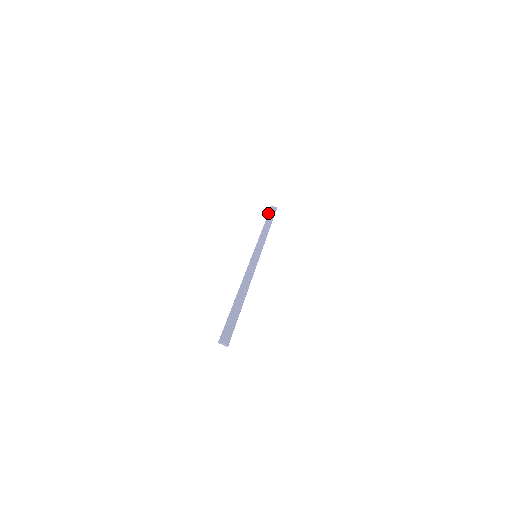
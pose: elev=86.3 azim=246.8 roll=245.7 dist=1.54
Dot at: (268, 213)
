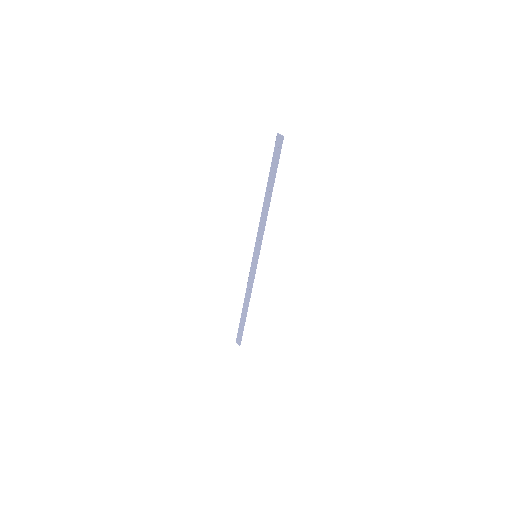
Dot at: (238, 328)
